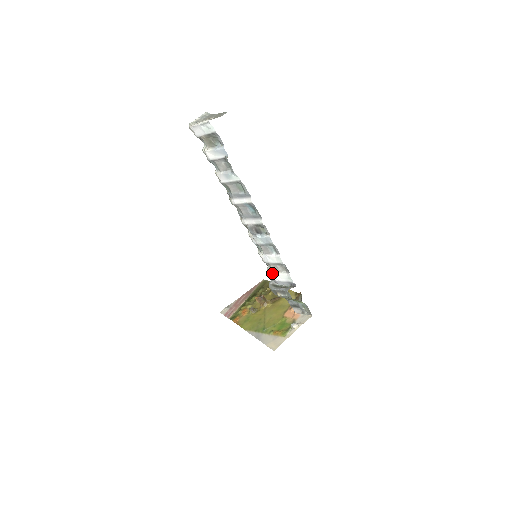
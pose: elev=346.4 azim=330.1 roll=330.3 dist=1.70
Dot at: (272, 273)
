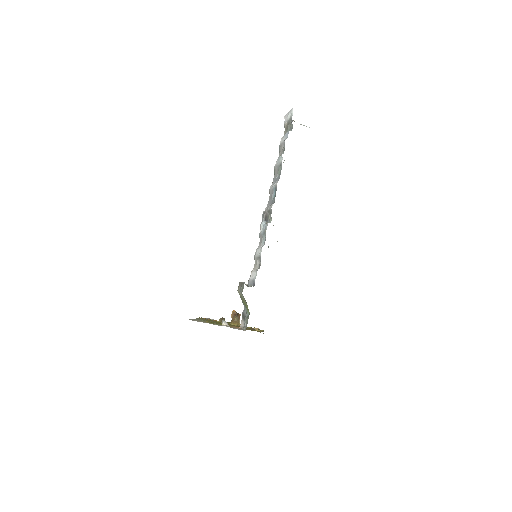
Dot at: (252, 271)
